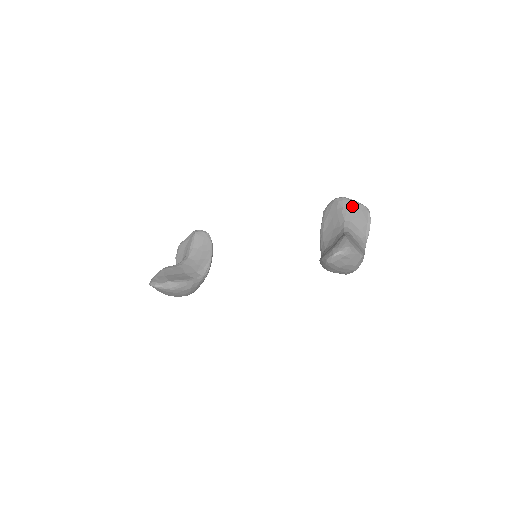
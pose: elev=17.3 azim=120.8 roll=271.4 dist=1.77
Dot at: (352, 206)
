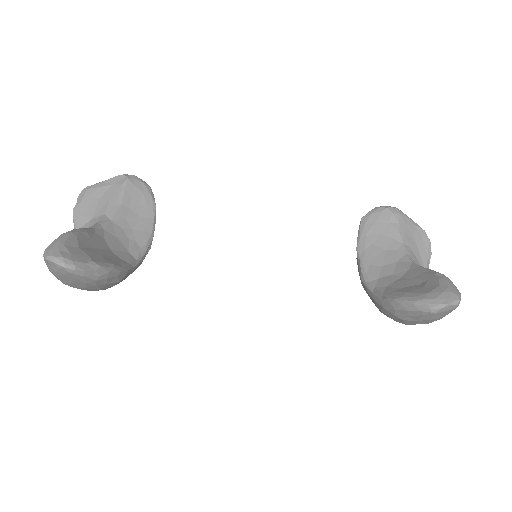
Dot at: (410, 225)
